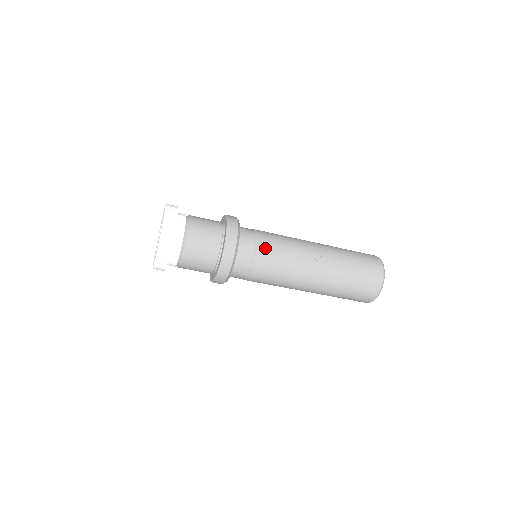
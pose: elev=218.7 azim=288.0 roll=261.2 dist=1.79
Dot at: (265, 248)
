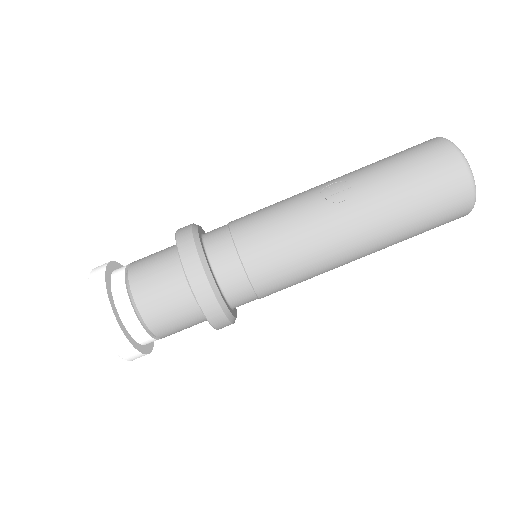
Dot at: (248, 235)
